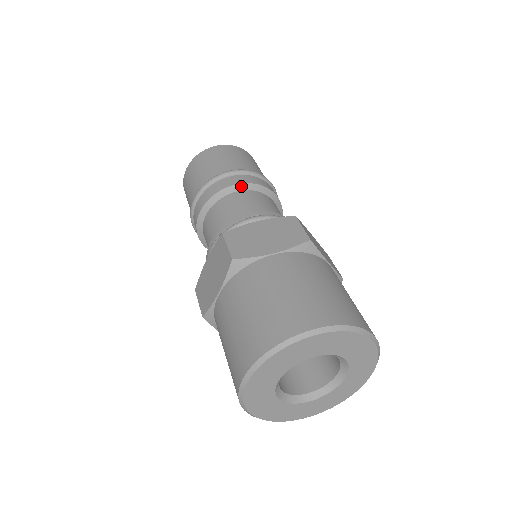
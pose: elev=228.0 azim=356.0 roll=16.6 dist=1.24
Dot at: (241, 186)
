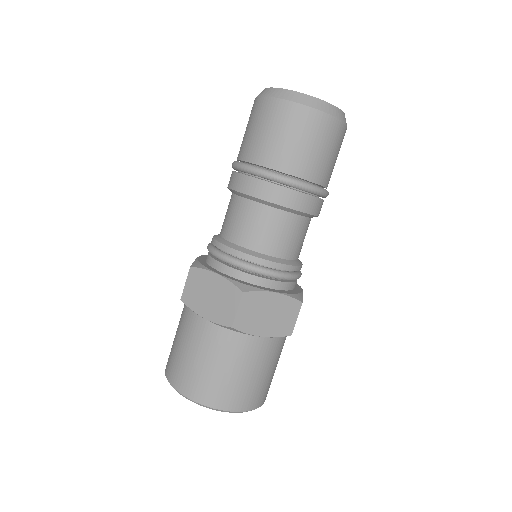
Dot at: (252, 198)
